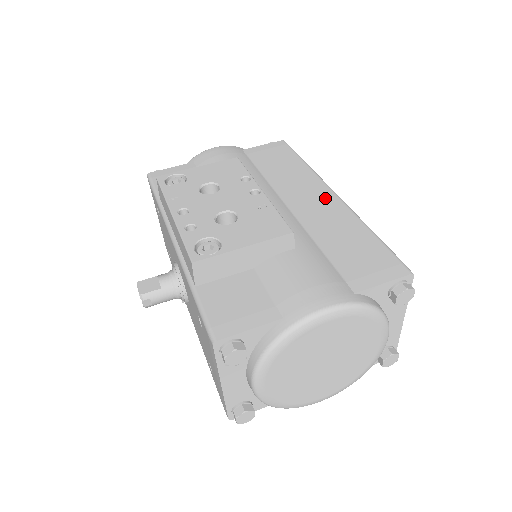
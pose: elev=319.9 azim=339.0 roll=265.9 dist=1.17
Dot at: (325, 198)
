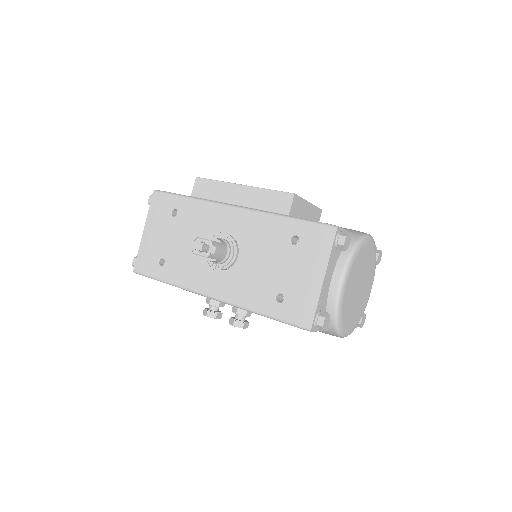
Dot at: occluded
